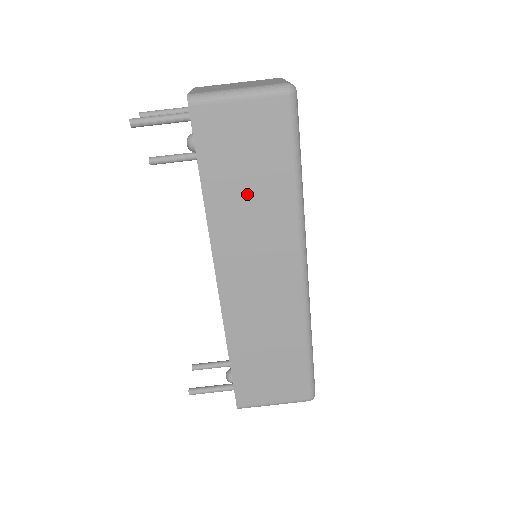
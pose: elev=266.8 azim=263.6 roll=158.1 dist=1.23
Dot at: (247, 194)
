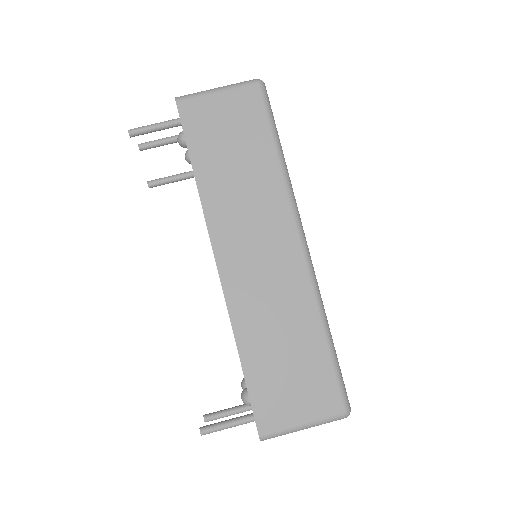
Dot at: (235, 171)
